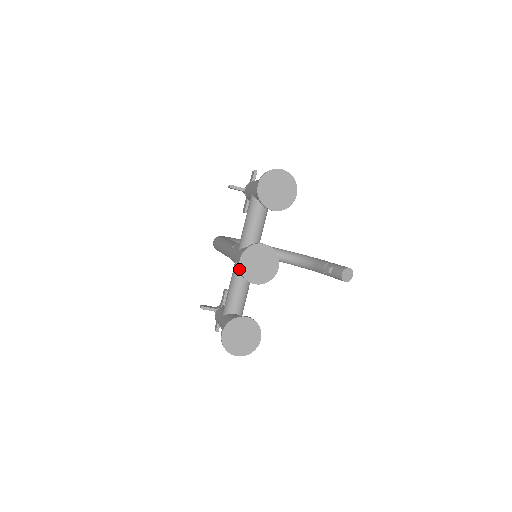
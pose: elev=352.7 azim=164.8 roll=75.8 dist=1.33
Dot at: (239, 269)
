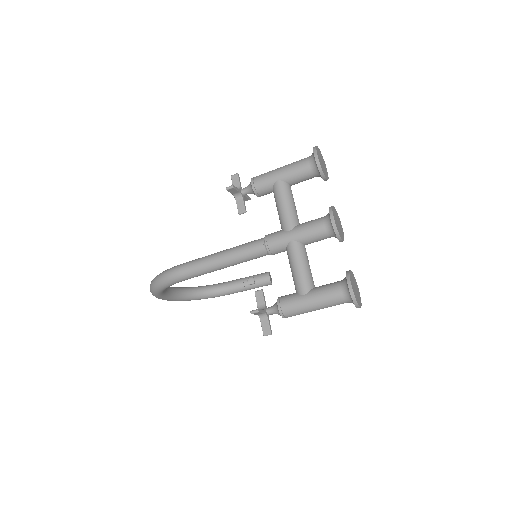
Dot at: (336, 228)
